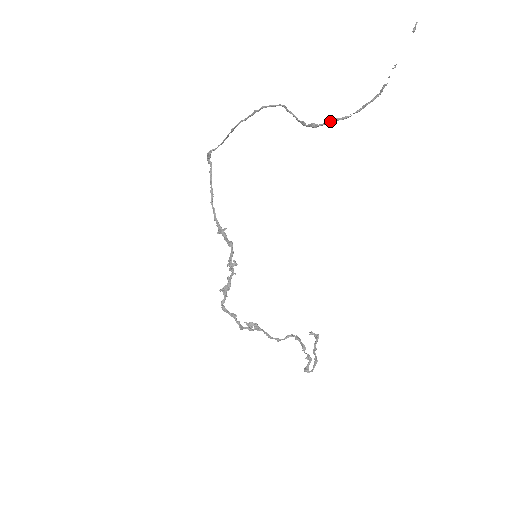
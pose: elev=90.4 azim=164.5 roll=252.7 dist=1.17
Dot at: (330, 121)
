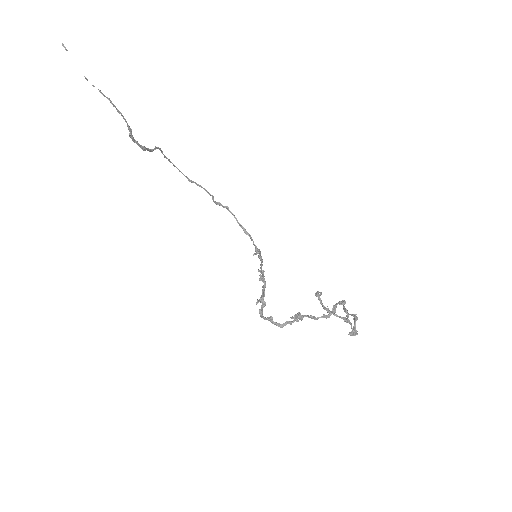
Dot at: (132, 140)
